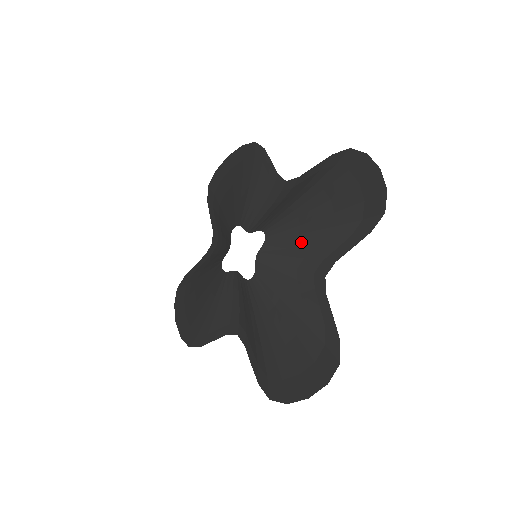
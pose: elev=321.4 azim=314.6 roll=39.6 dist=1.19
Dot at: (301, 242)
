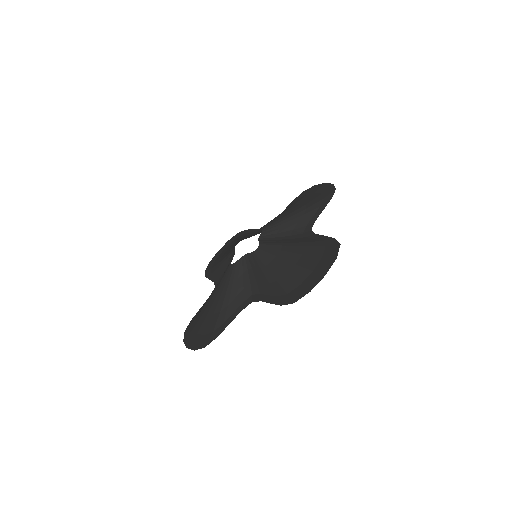
Dot at: (288, 222)
